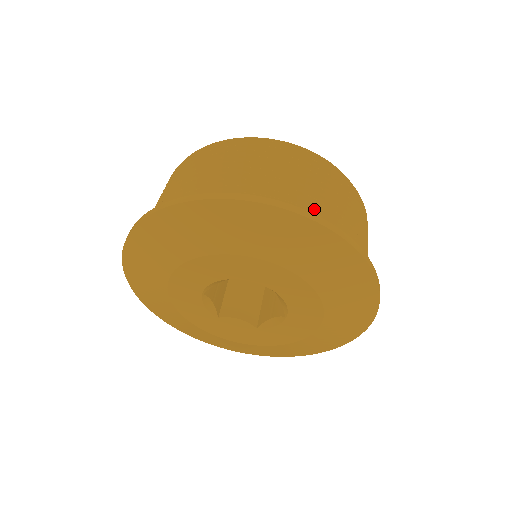
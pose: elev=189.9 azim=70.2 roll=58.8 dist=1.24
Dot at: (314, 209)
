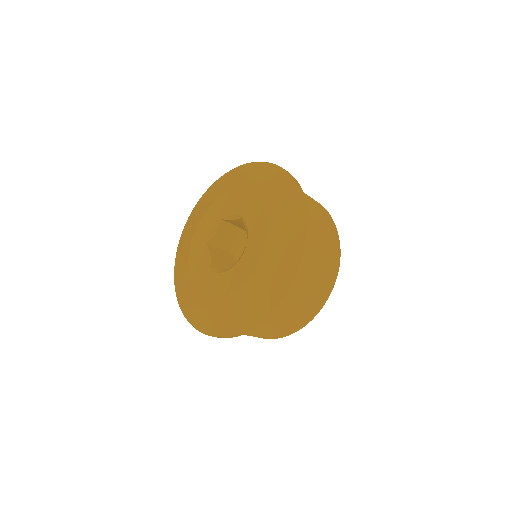
Dot at: occluded
